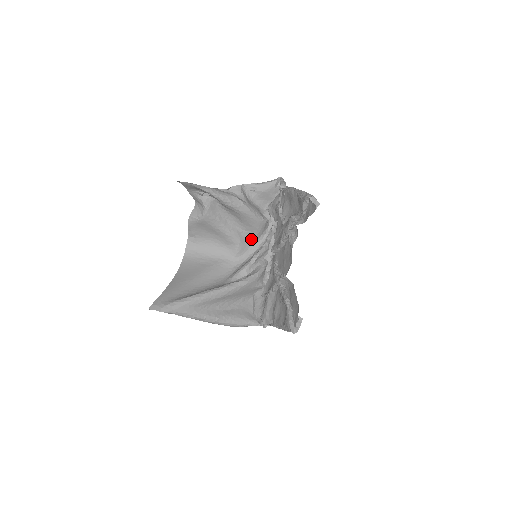
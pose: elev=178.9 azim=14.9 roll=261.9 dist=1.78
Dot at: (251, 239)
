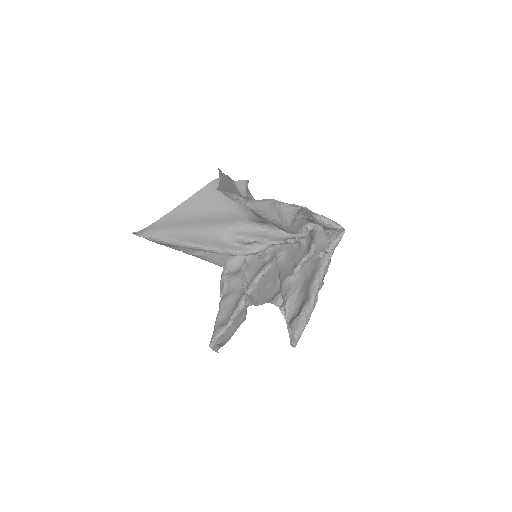
Dot at: occluded
